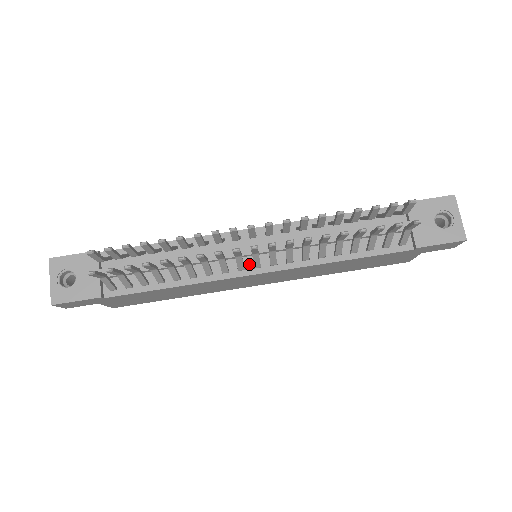
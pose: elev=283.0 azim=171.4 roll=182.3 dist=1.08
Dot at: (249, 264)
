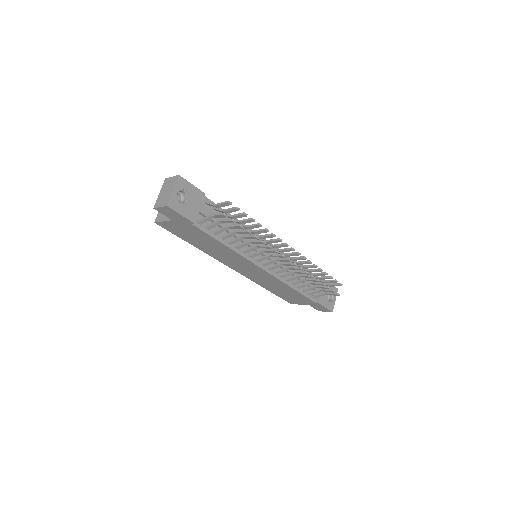
Dot at: (261, 261)
